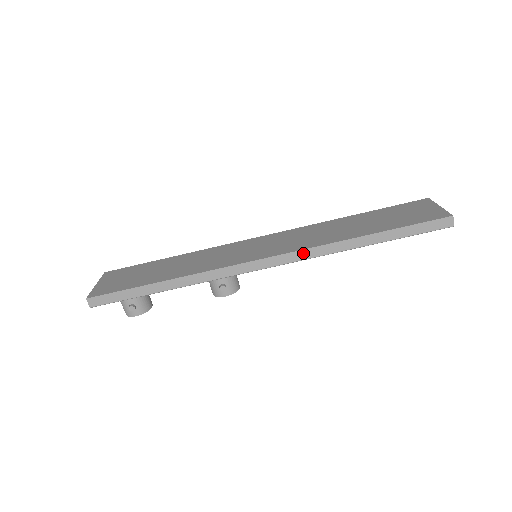
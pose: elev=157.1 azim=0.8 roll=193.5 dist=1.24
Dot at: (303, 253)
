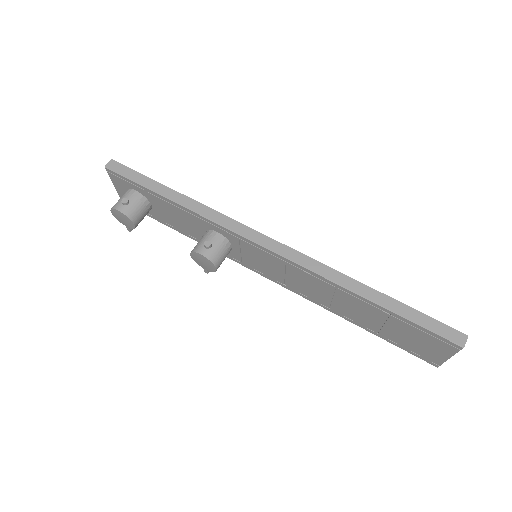
Dot at: (305, 259)
